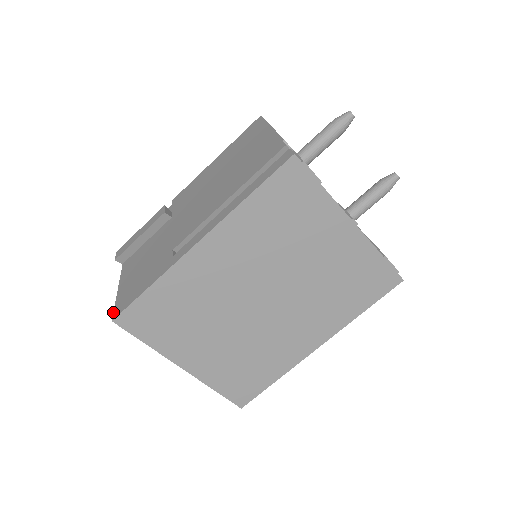
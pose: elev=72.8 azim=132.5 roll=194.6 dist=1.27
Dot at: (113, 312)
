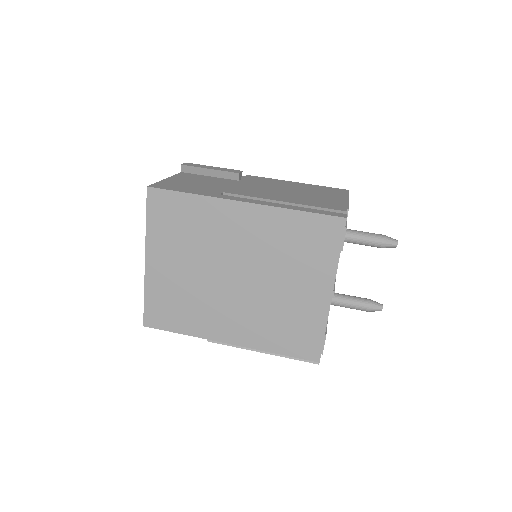
Dot at: (152, 184)
